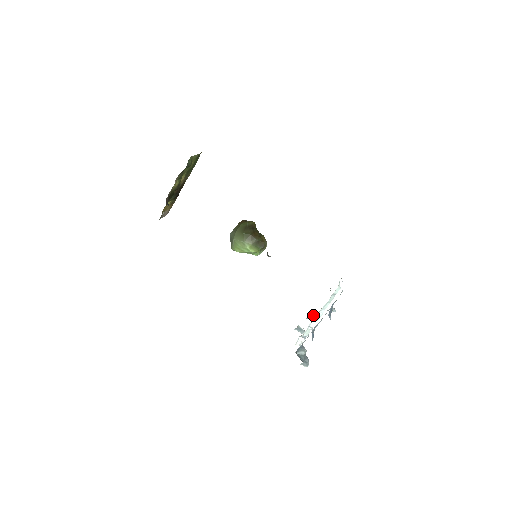
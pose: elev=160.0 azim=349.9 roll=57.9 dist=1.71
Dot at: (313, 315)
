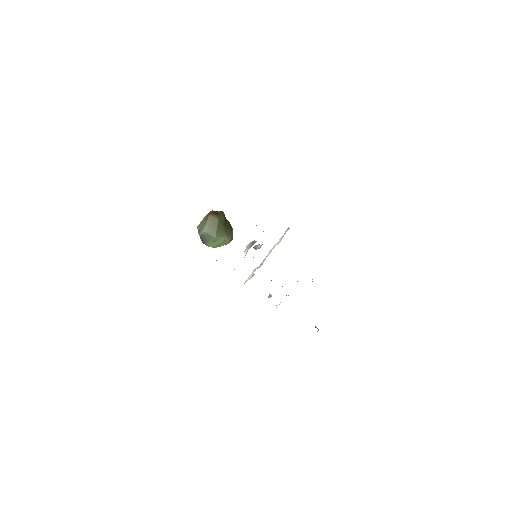
Dot at: occluded
